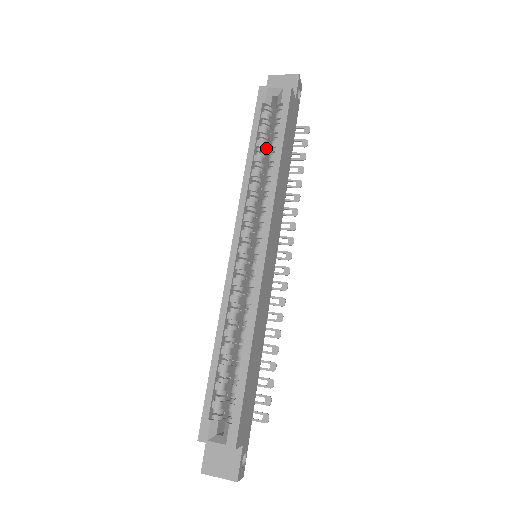
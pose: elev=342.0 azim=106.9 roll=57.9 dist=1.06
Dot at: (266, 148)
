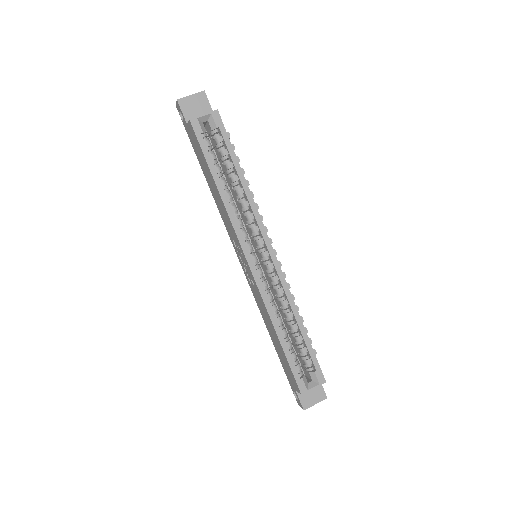
Dot at: occluded
